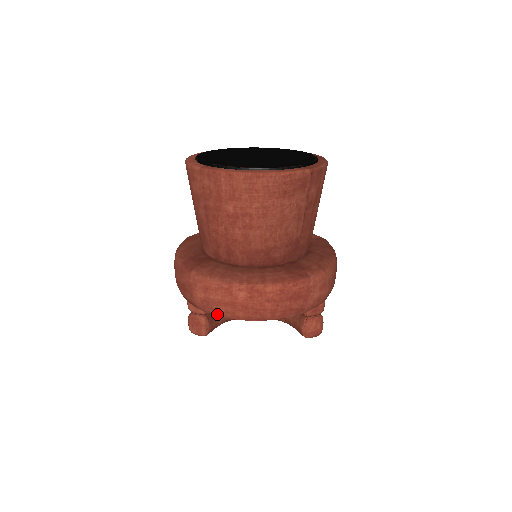
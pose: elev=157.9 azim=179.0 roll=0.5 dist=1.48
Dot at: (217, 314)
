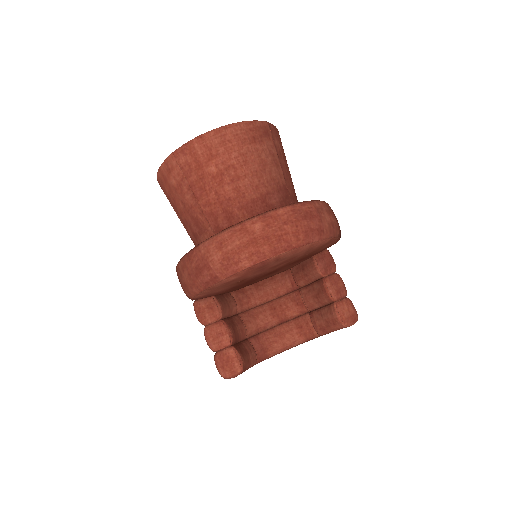
Dot at: (242, 267)
